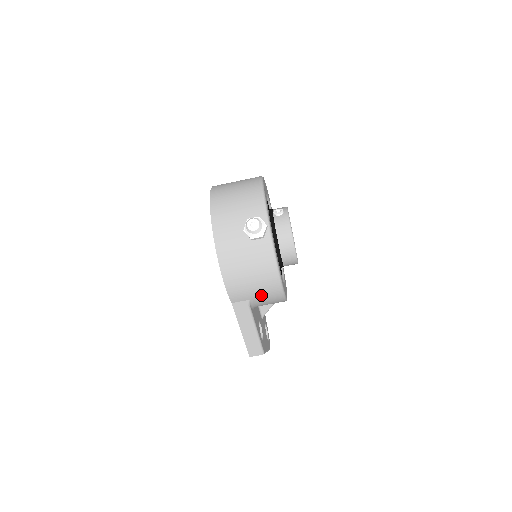
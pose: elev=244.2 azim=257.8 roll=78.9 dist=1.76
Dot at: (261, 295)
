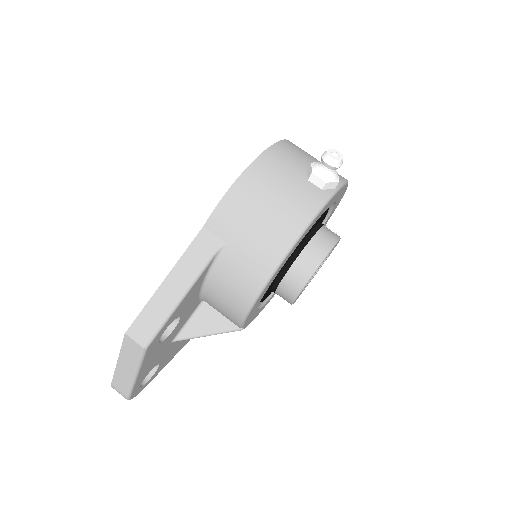
Dot at: (246, 249)
